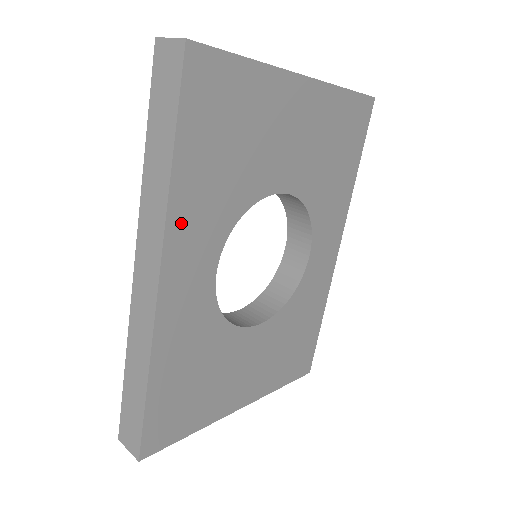
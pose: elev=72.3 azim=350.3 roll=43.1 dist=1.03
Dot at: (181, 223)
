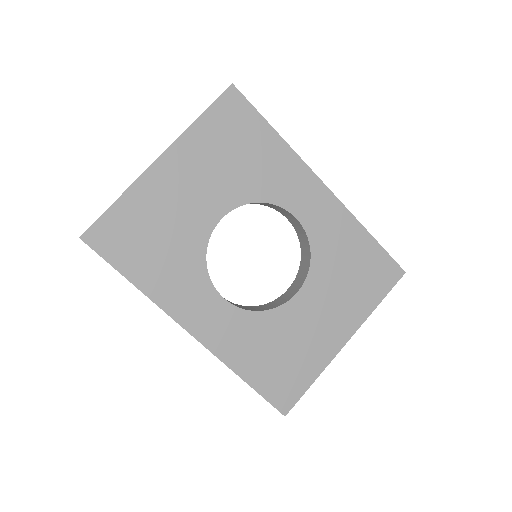
Dot at: (170, 300)
